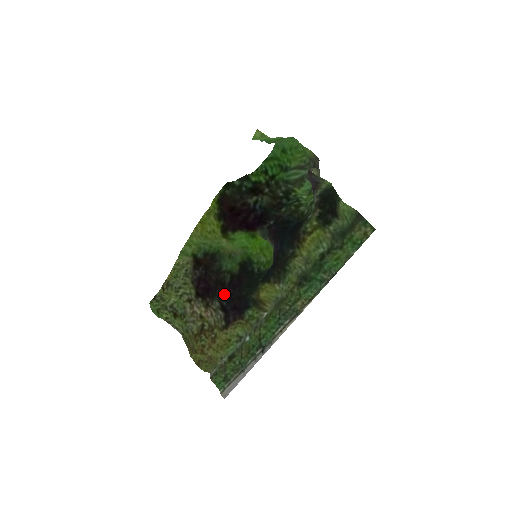
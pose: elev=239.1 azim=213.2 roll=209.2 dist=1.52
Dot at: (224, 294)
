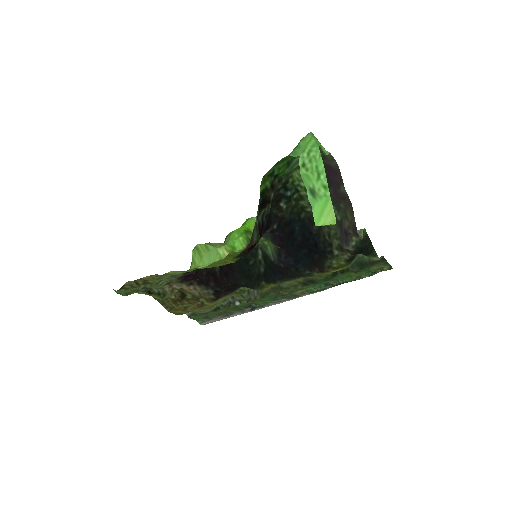
Dot at: (218, 284)
